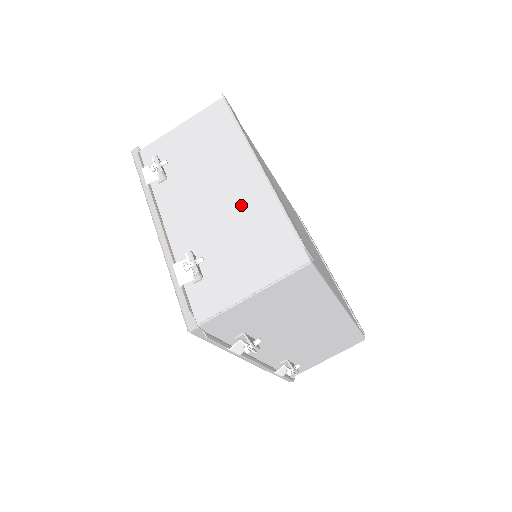
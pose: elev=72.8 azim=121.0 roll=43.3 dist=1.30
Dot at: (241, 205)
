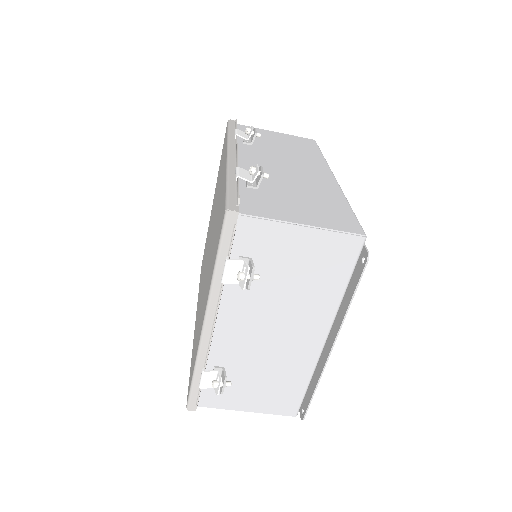
Dot at: (288, 356)
